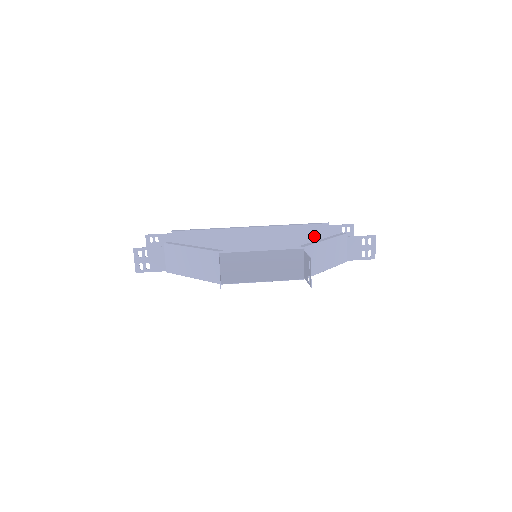
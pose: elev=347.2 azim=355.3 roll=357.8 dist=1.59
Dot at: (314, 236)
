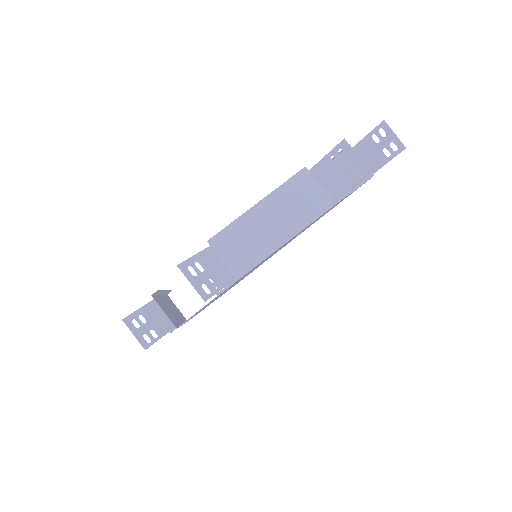
Dot at: (345, 175)
